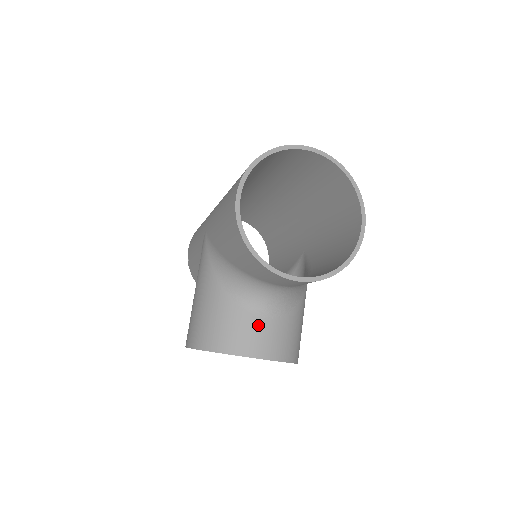
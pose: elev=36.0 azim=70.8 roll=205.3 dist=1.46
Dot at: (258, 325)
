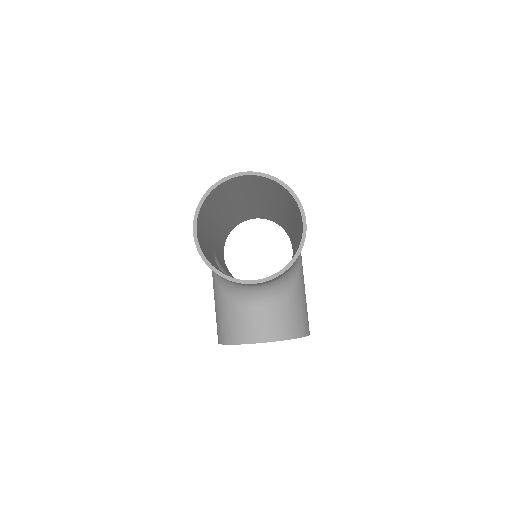
Dot at: (256, 317)
